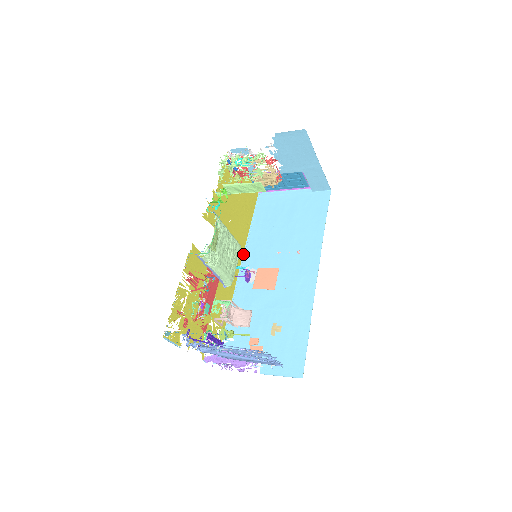
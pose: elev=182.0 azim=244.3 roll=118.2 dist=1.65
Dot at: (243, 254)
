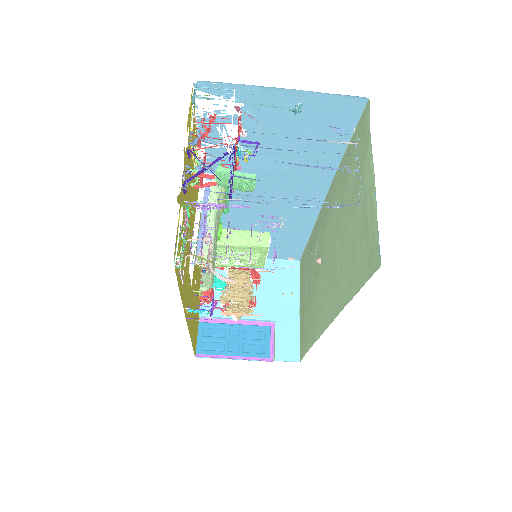
Dot at: occluded
